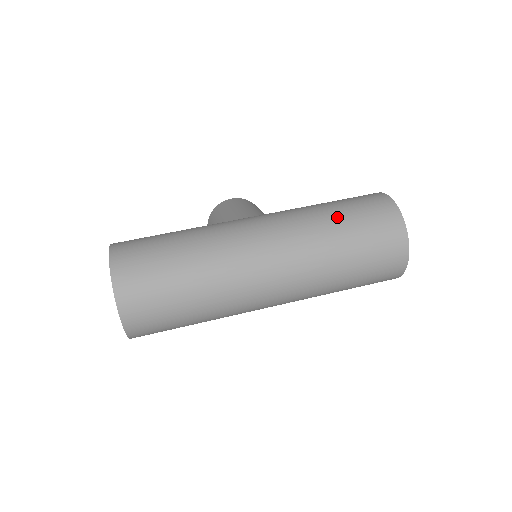
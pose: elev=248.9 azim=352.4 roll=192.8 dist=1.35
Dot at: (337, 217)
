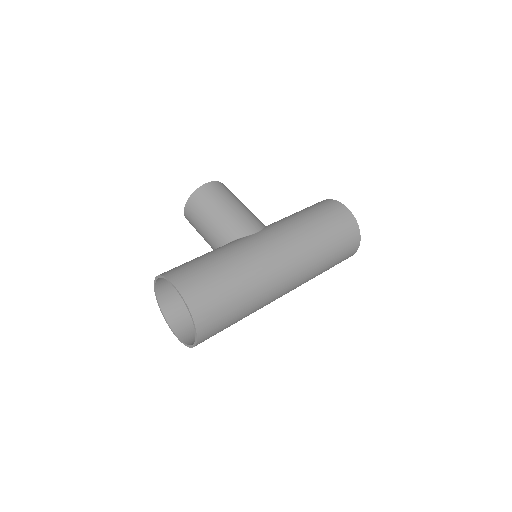
Dot at: (326, 237)
